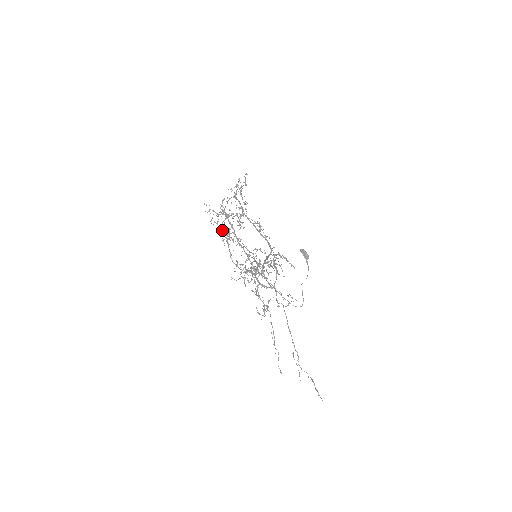
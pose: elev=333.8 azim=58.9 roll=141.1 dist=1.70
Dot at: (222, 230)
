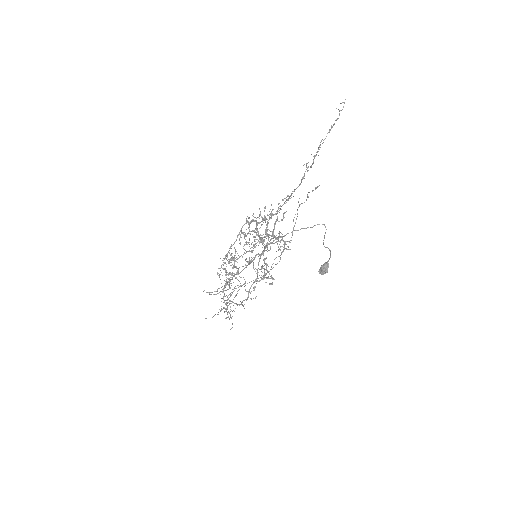
Dot at: (226, 304)
